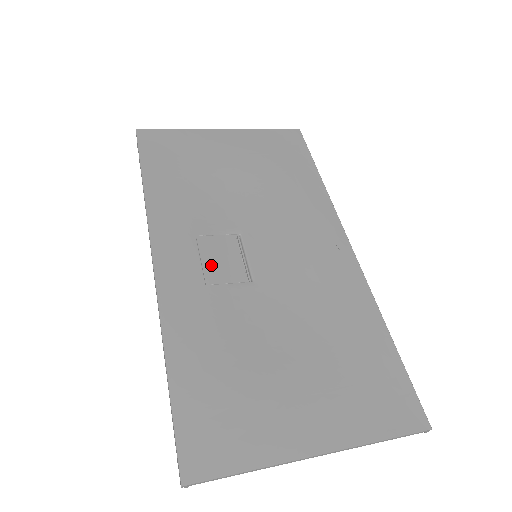
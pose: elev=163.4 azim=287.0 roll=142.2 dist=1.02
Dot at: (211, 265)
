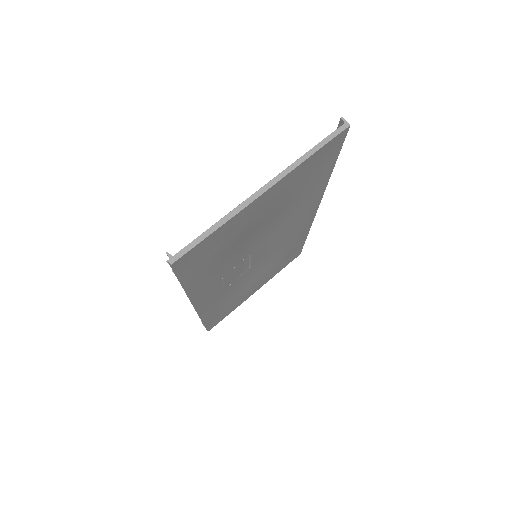
Dot at: (229, 282)
